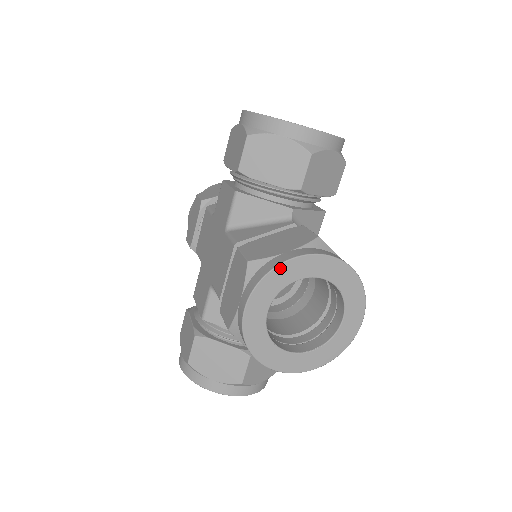
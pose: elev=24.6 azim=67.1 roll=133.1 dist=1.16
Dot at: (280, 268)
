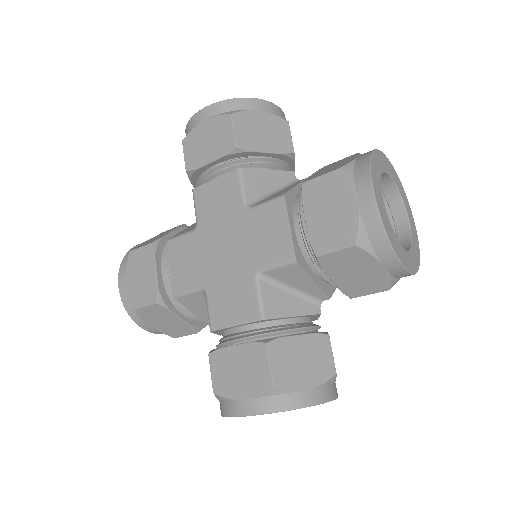
Dot at: (295, 409)
